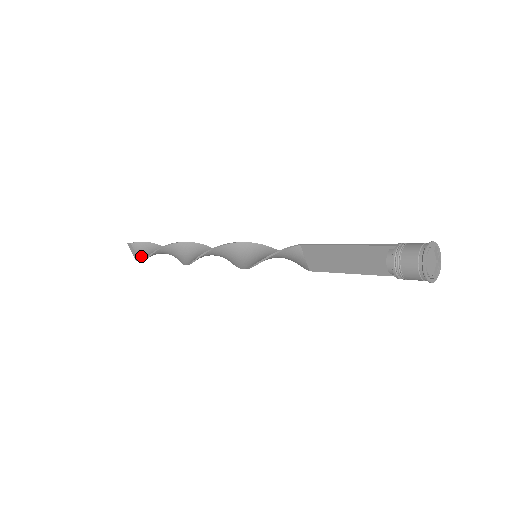
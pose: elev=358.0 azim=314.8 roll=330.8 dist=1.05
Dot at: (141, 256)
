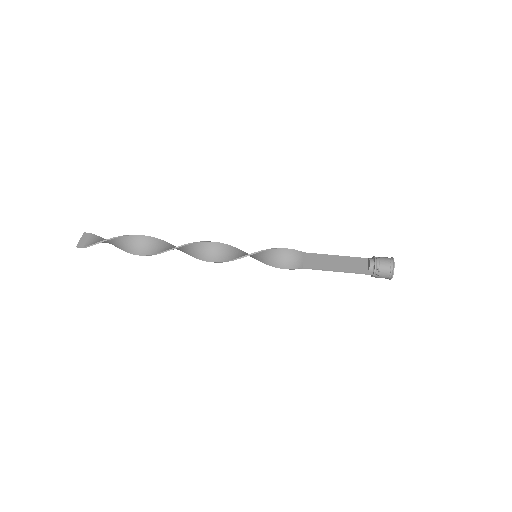
Dot at: occluded
